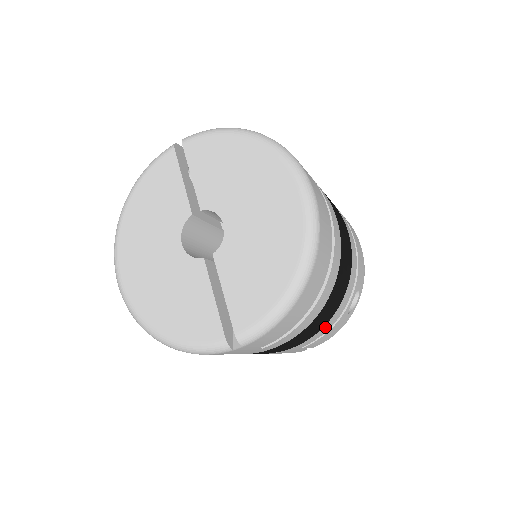
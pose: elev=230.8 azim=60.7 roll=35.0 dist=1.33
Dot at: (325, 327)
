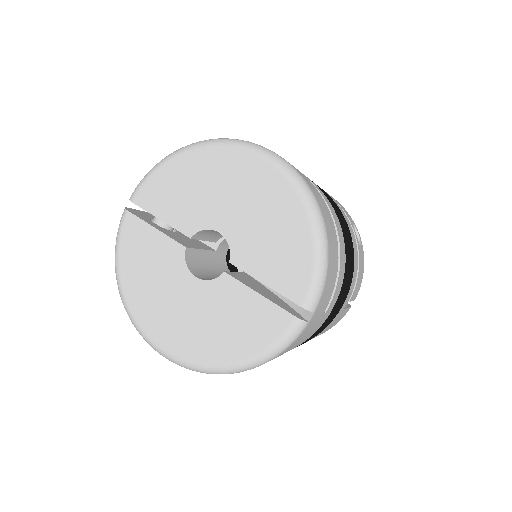
Dot at: (354, 267)
